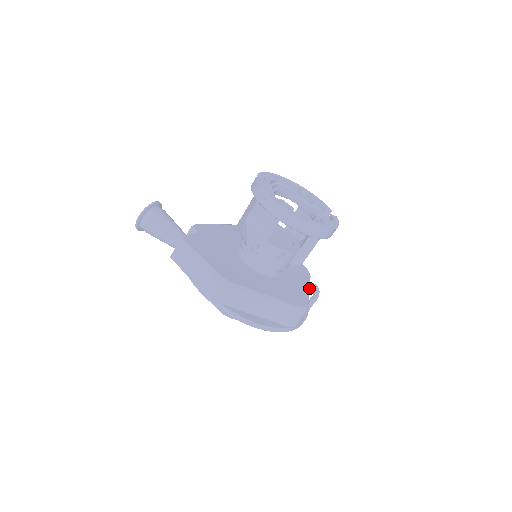
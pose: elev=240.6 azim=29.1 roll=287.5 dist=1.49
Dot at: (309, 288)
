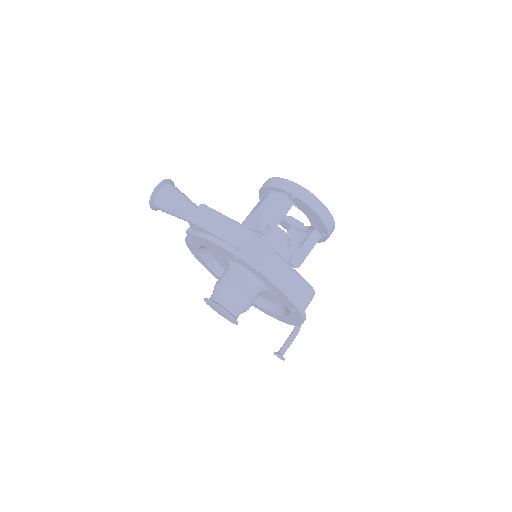
Dot at: occluded
